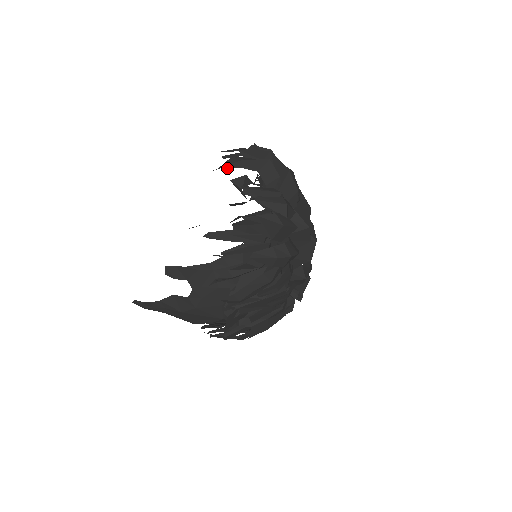
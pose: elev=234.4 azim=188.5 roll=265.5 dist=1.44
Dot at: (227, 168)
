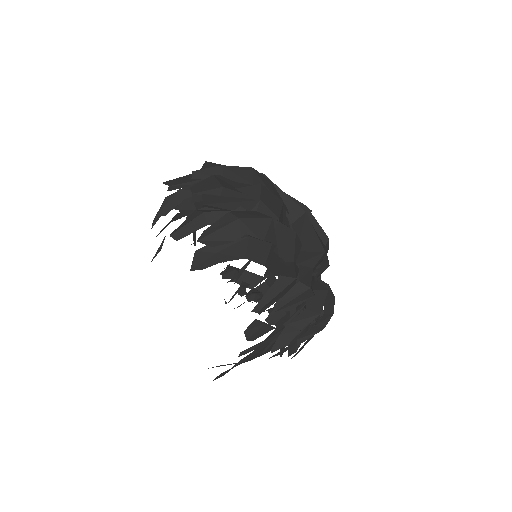
Dot at: (201, 269)
